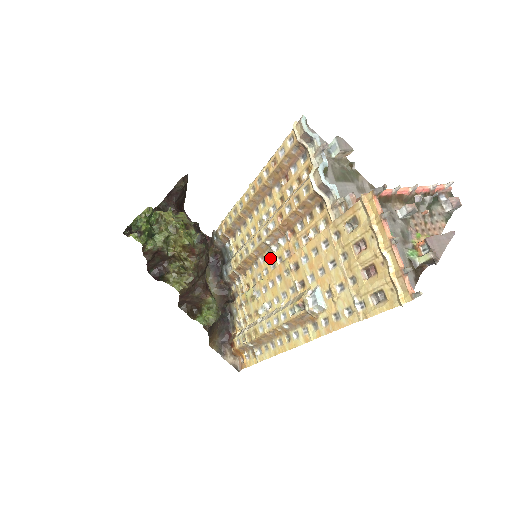
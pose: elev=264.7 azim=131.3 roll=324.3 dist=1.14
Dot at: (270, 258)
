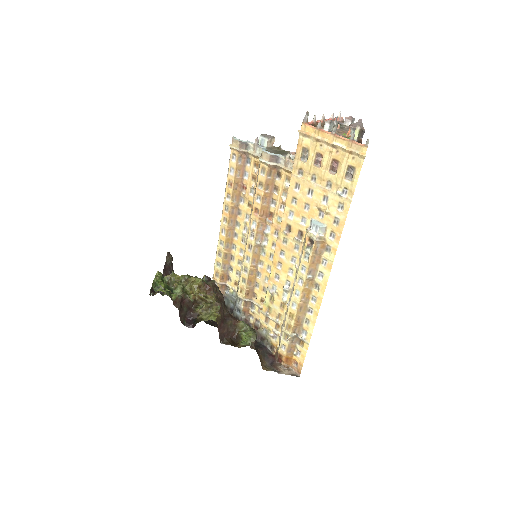
Dot at: (266, 254)
